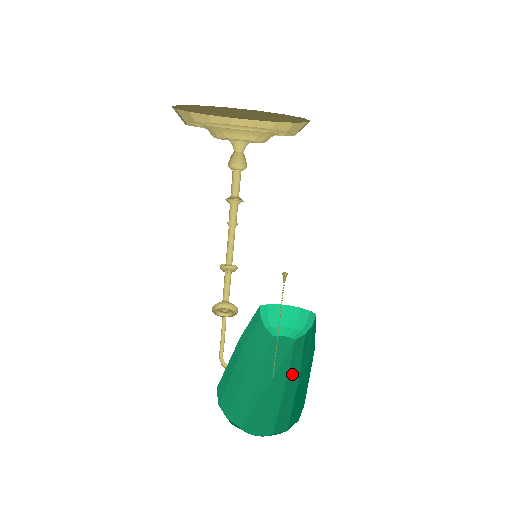
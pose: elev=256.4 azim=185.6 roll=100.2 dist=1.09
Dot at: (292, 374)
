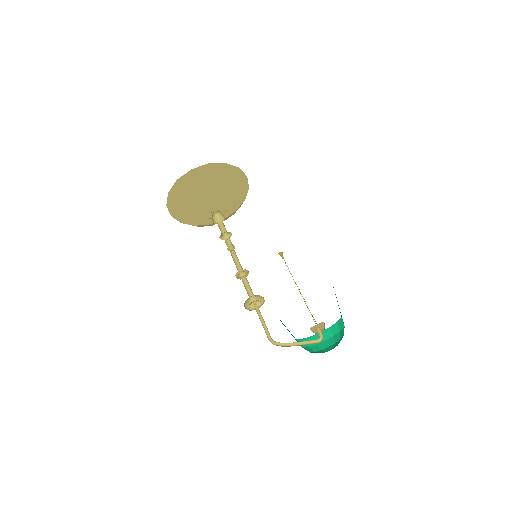
Dot at: occluded
